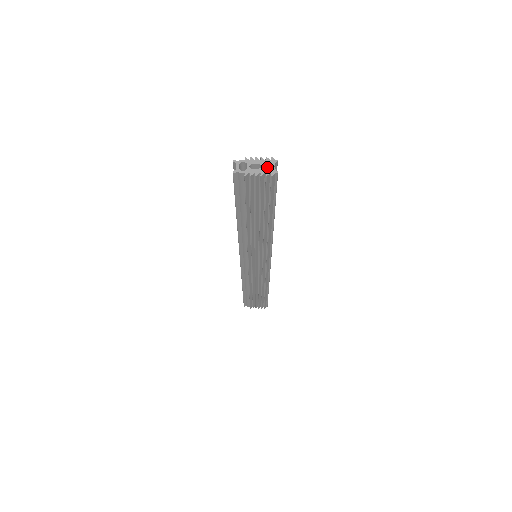
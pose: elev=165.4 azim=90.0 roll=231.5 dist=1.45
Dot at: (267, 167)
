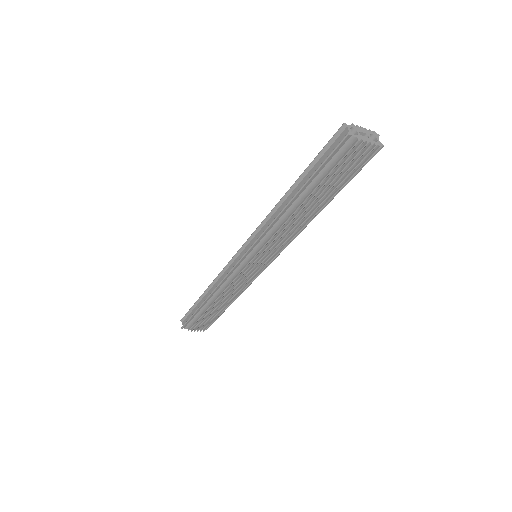
Dot at: occluded
